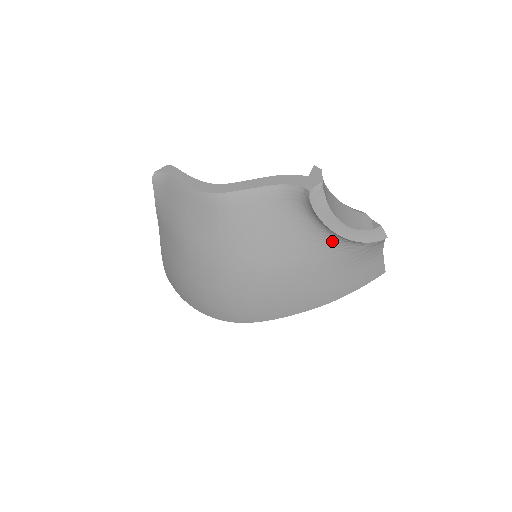
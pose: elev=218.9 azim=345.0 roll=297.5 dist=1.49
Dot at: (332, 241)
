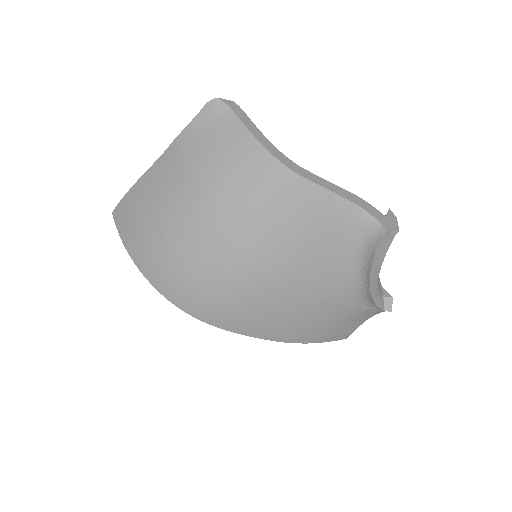
Dot at: (353, 288)
